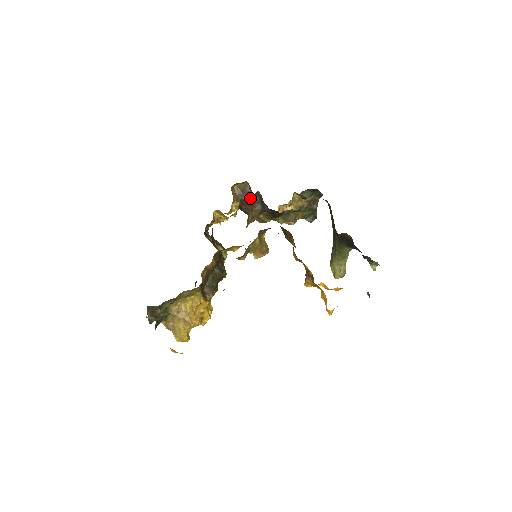
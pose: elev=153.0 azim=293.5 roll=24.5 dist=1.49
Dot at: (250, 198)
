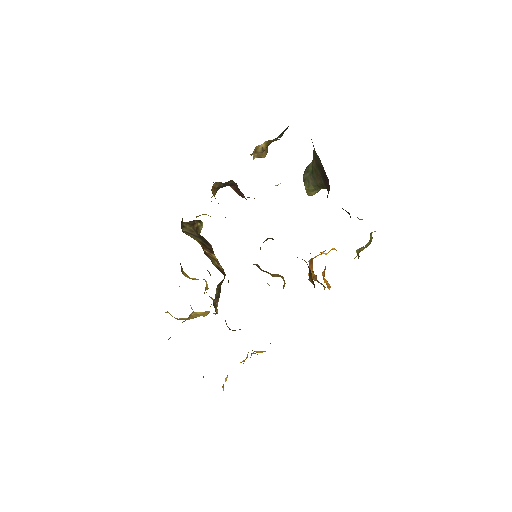
Dot at: (232, 185)
